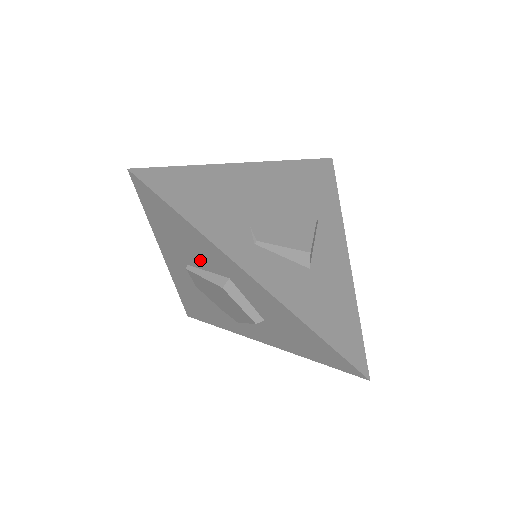
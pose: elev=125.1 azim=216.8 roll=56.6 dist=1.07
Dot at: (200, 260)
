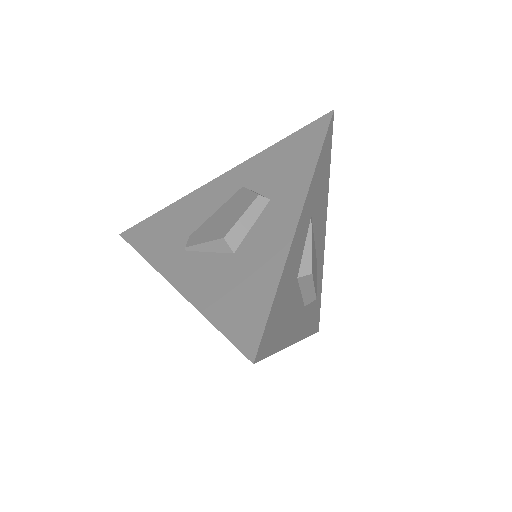
Dot at: occluded
